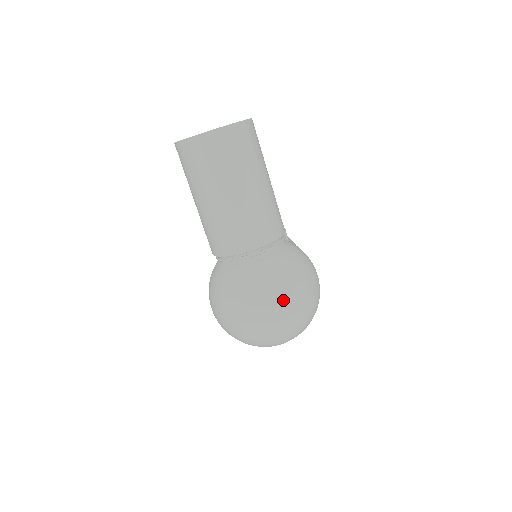
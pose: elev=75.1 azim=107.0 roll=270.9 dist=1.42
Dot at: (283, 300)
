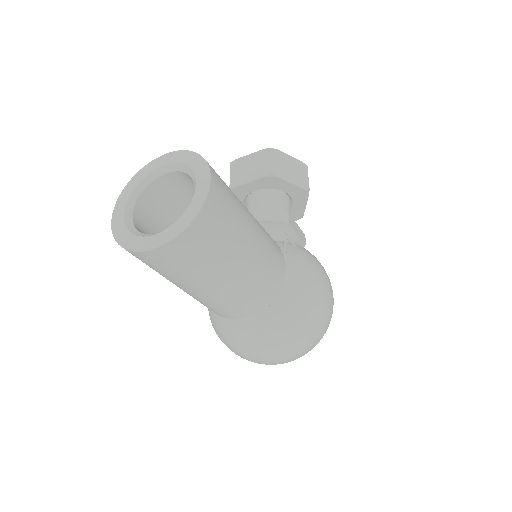
Dot at: (289, 352)
